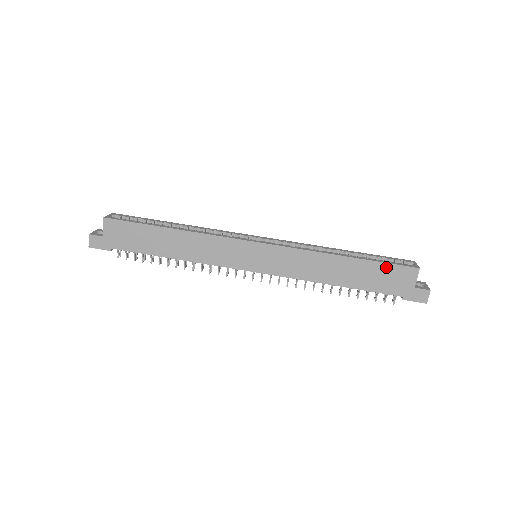
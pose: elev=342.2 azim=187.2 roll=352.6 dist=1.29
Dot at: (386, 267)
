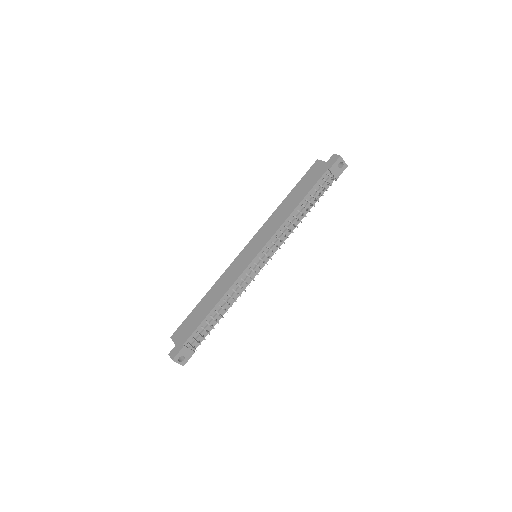
Dot at: (305, 177)
